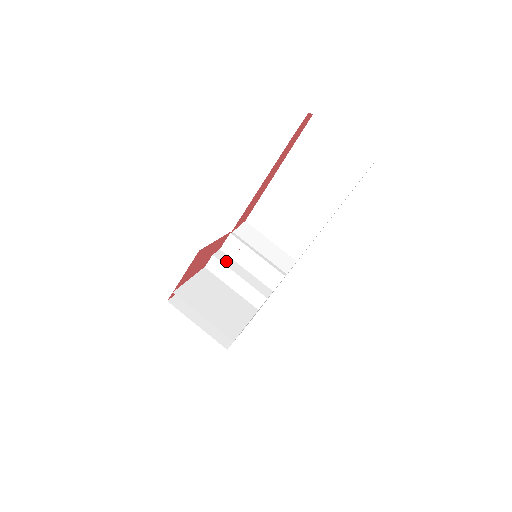
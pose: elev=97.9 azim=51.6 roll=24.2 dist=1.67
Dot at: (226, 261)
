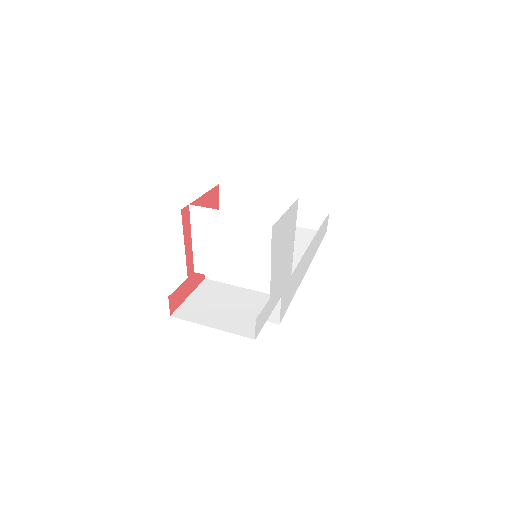
Dot at: occluded
